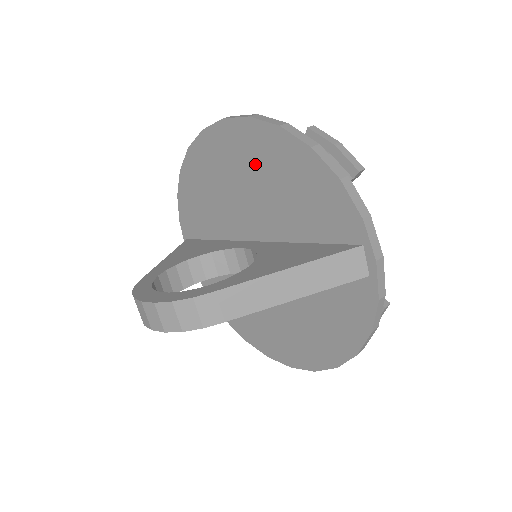
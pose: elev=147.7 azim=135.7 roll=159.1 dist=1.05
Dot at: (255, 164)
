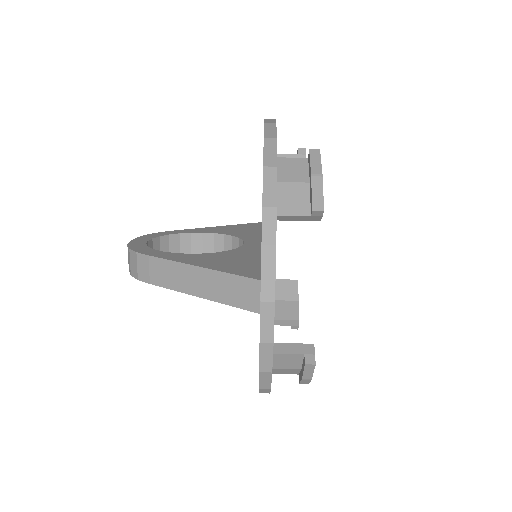
Dot at: occluded
